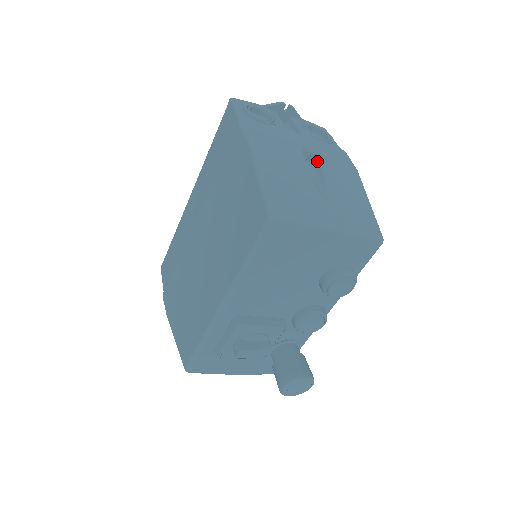
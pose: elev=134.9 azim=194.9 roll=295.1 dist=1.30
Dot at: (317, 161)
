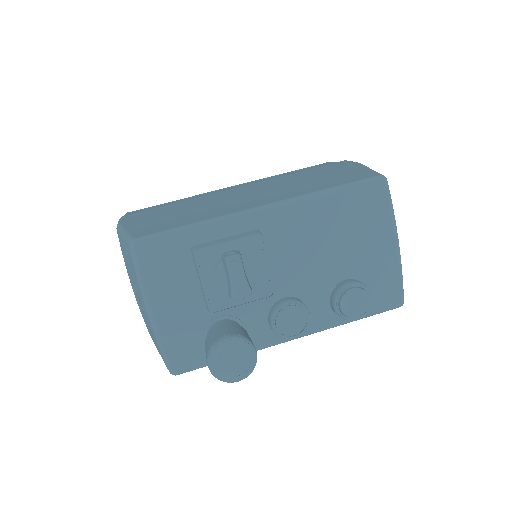
Dot at: occluded
